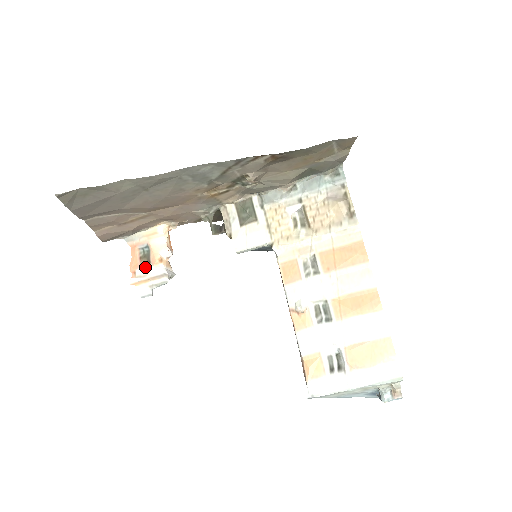
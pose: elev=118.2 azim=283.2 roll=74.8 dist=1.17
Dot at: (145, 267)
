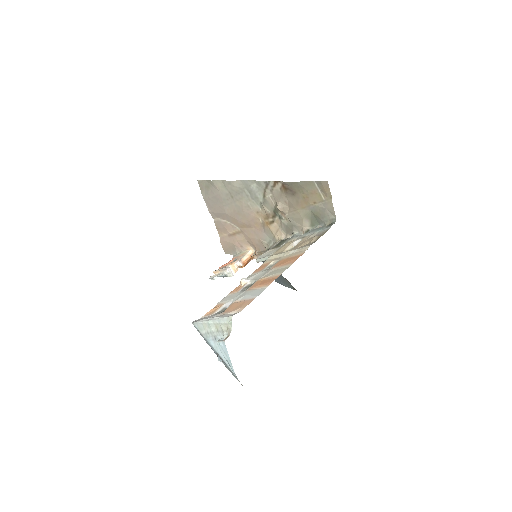
Dot at: occluded
